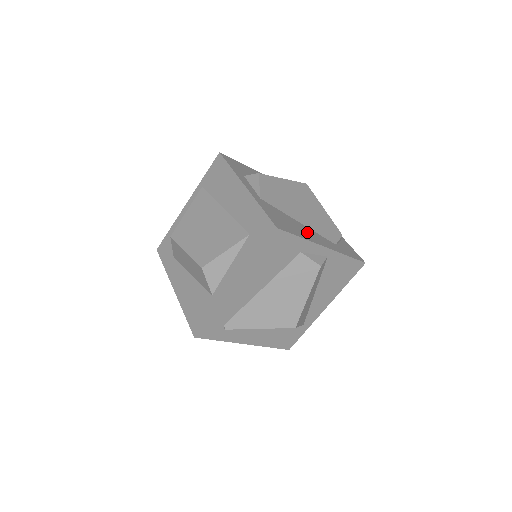
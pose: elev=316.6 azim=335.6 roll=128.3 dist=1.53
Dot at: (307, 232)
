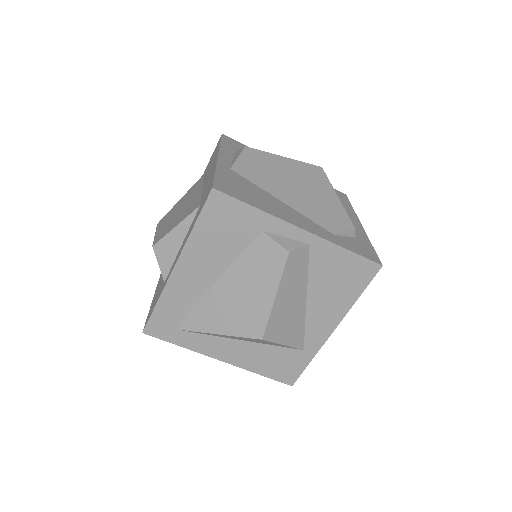
Dot at: (282, 209)
